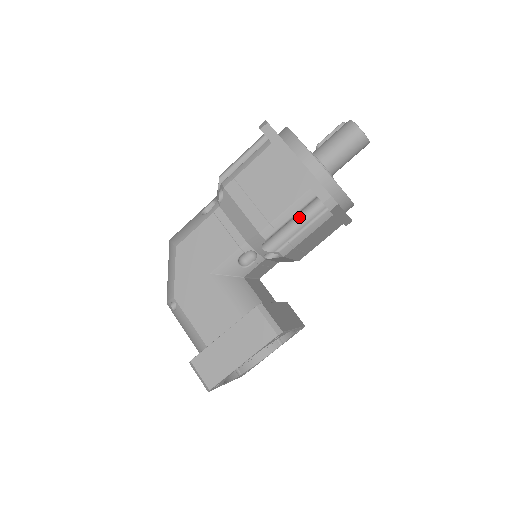
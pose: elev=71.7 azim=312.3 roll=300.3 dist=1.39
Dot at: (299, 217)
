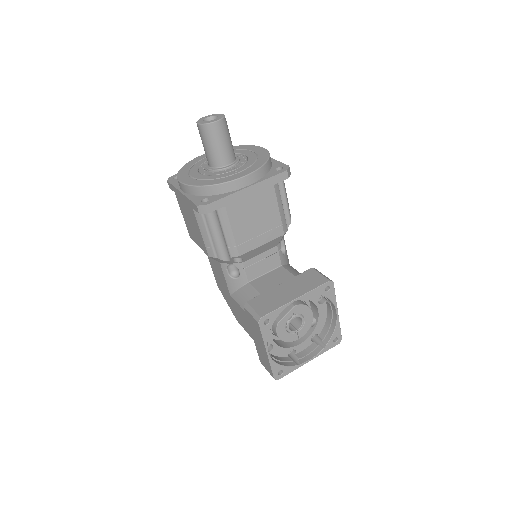
Dot at: (216, 226)
